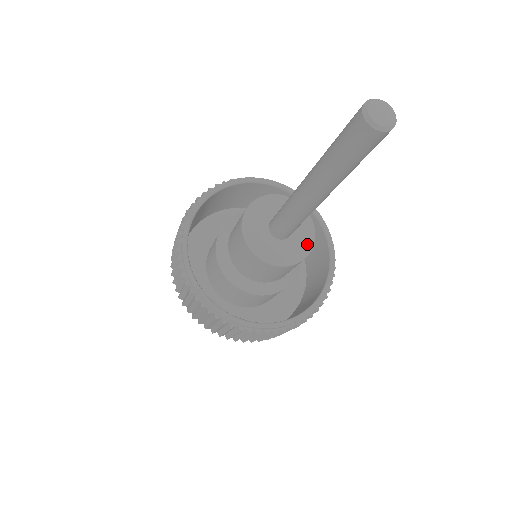
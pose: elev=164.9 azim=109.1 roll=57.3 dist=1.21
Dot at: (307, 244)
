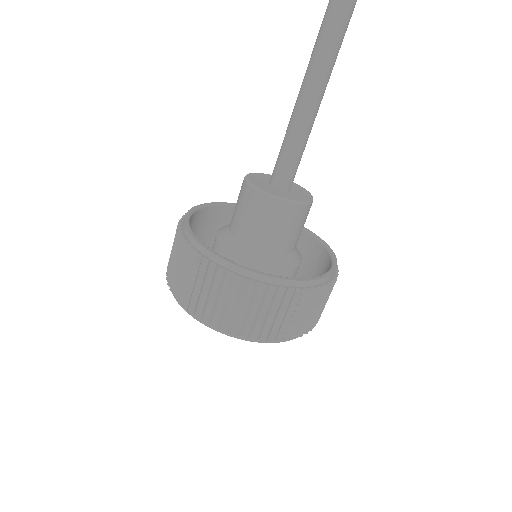
Dot at: (306, 198)
